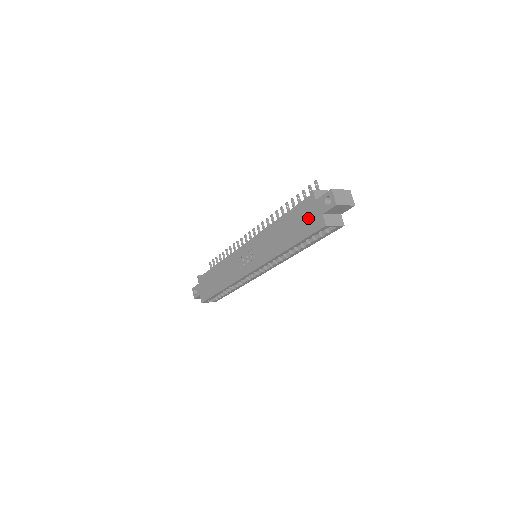
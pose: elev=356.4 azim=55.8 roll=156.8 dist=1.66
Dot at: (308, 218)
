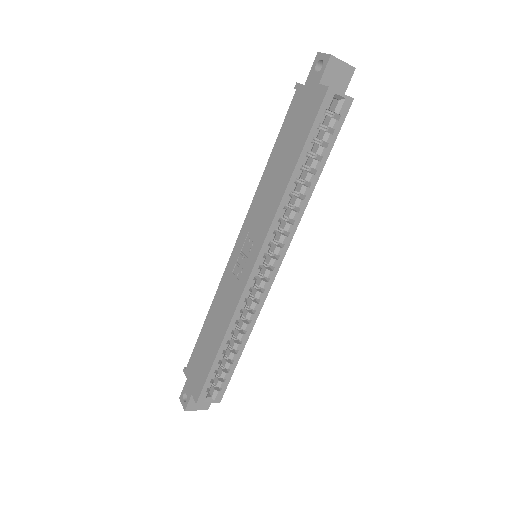
Dot at: (303, 110)
